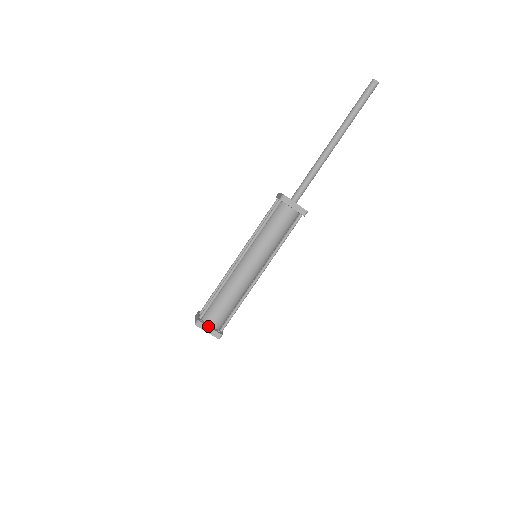
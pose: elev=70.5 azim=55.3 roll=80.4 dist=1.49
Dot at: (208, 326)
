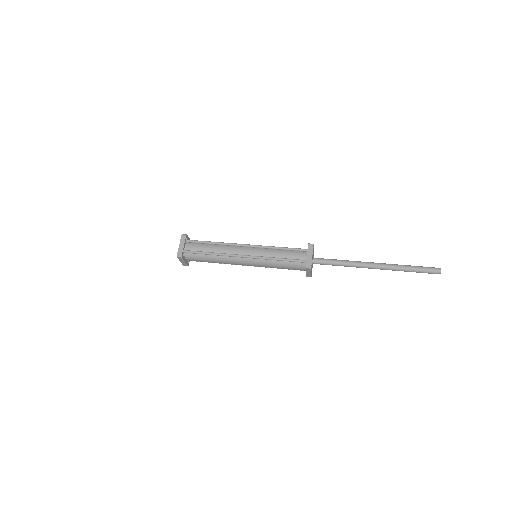
Dot at: (184, 261)
